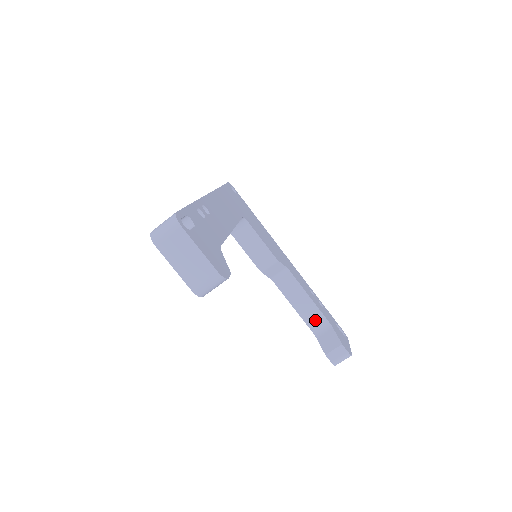
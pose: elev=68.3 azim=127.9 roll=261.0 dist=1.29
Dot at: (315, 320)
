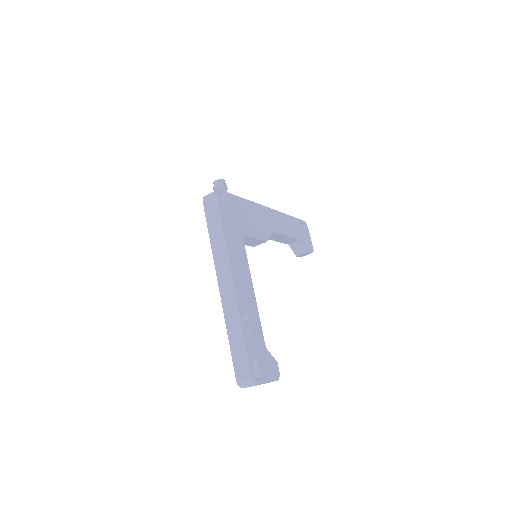
Dot at: (289, 241)
